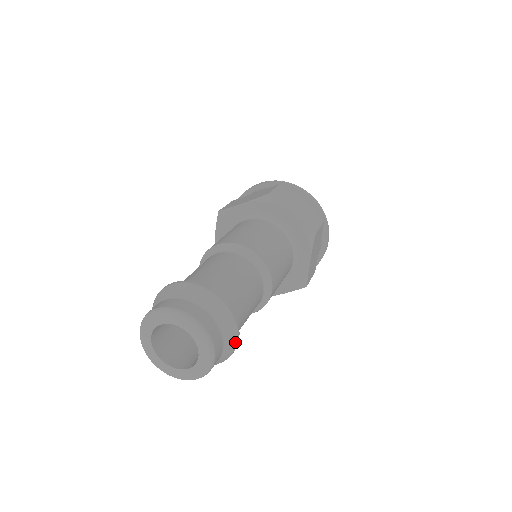
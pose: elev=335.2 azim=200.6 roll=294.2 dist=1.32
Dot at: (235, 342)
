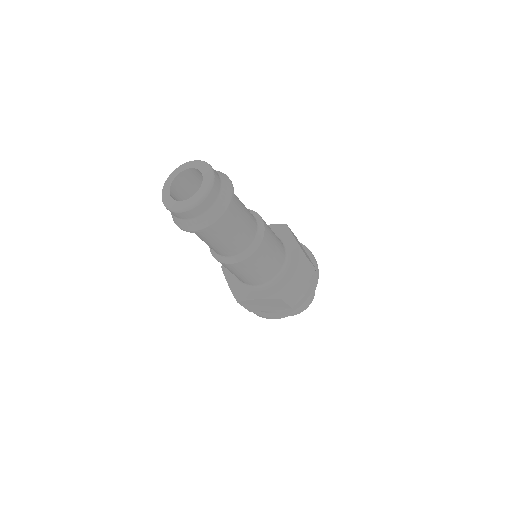
Dot at: (229, 181)
